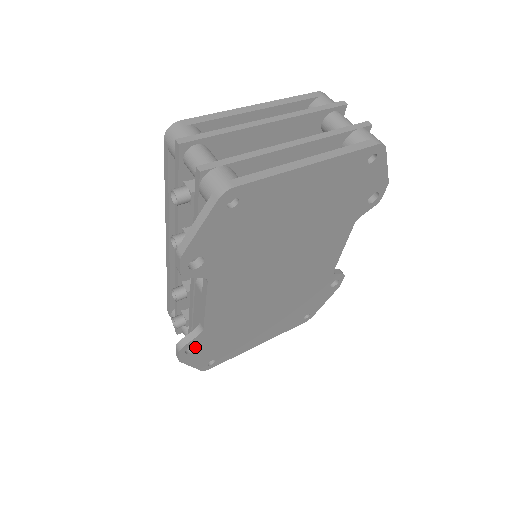
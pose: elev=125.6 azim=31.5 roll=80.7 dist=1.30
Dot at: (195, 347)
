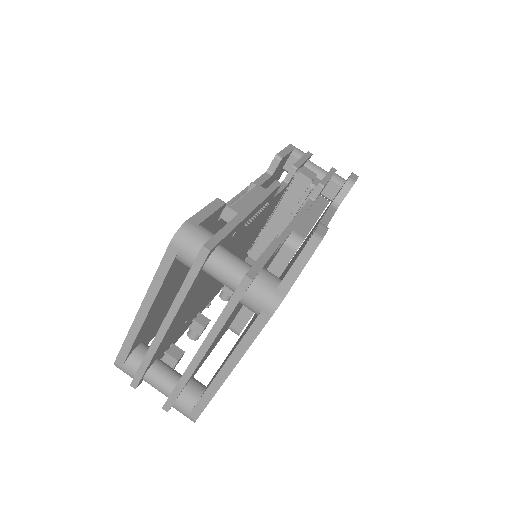
Dot at: occluded
